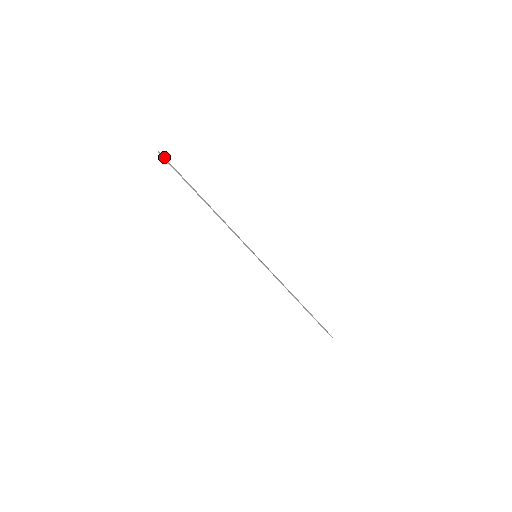
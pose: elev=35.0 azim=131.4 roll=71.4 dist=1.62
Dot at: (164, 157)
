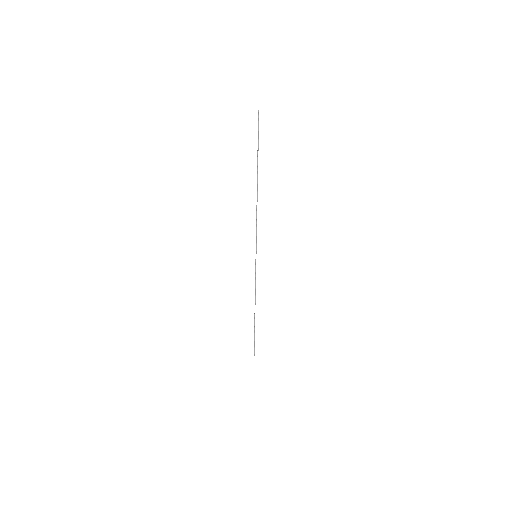
Dot at: occluded
